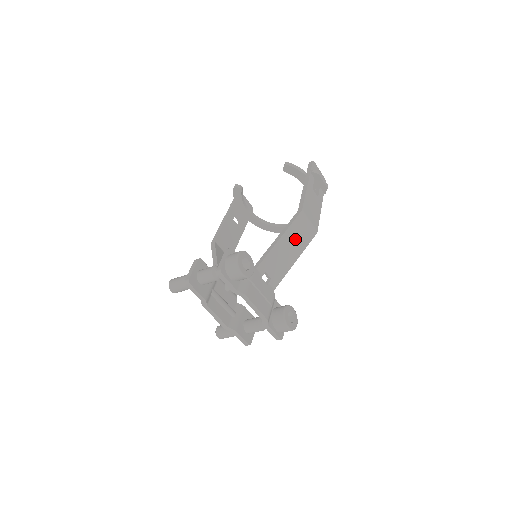
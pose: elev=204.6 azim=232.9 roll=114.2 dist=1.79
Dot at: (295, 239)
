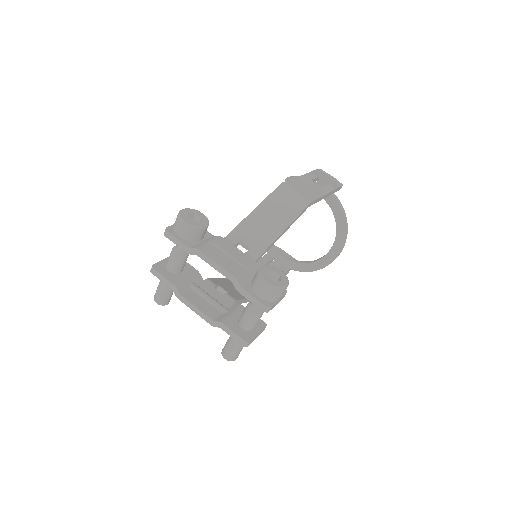
Dot at: (278, 209)
